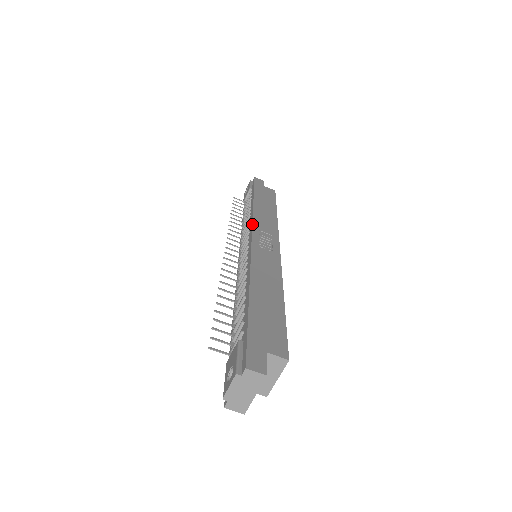
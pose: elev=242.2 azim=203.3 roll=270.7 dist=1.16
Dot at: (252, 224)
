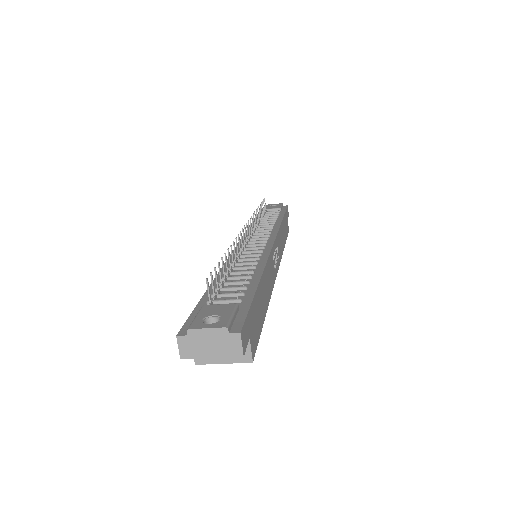
Dot at: (277, 234)
